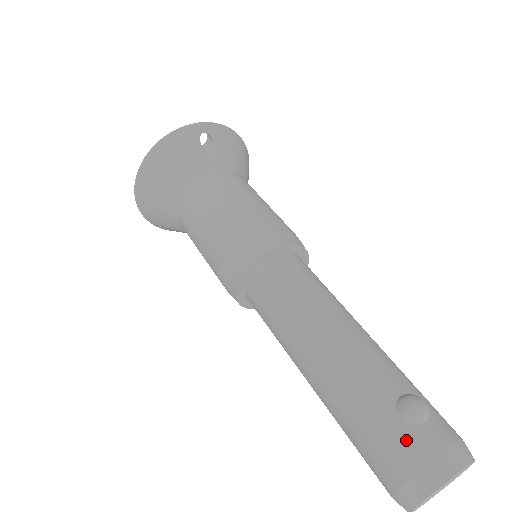
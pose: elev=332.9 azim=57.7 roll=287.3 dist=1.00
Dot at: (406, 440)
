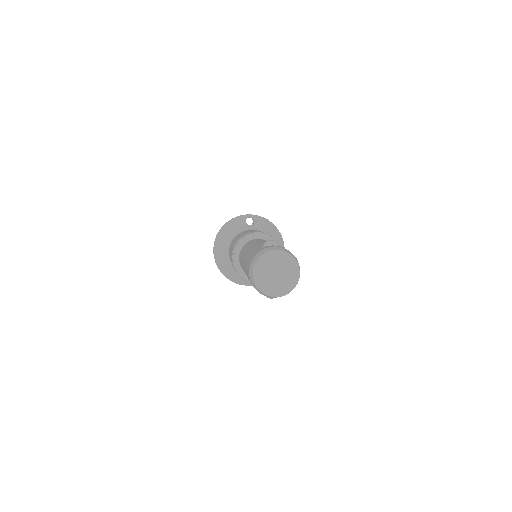
Dot at: (259, 250)
